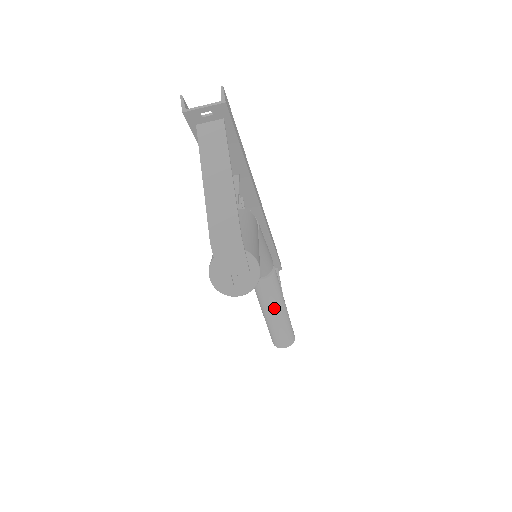
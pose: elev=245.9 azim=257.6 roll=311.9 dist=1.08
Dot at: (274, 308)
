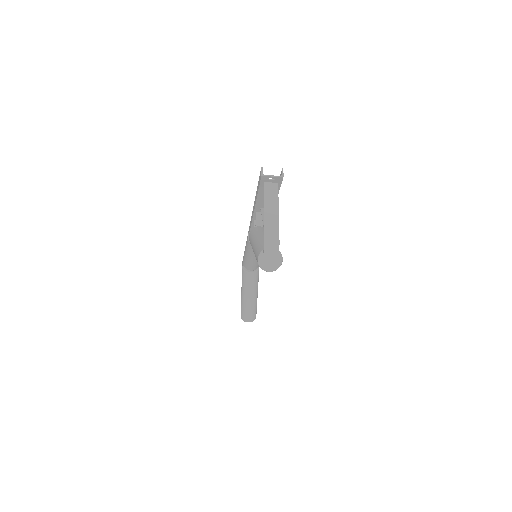
Dot at: (251, 293)
